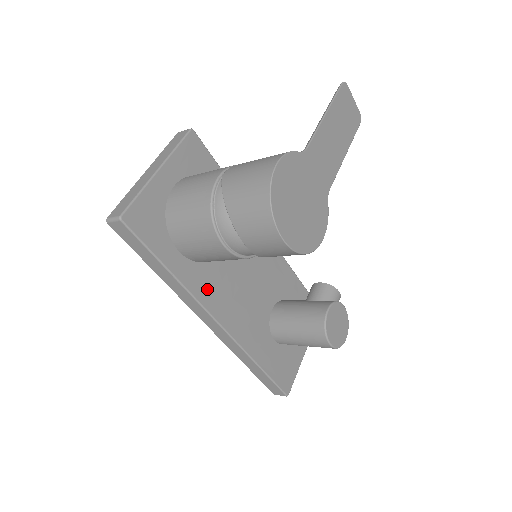
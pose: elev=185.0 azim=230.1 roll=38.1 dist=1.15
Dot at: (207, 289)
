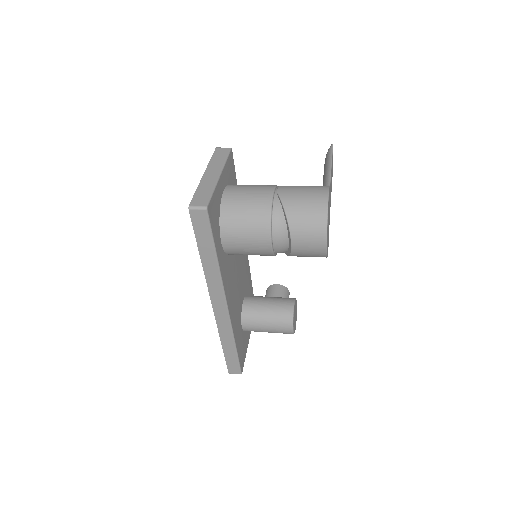
Dot at: (226, 276)
